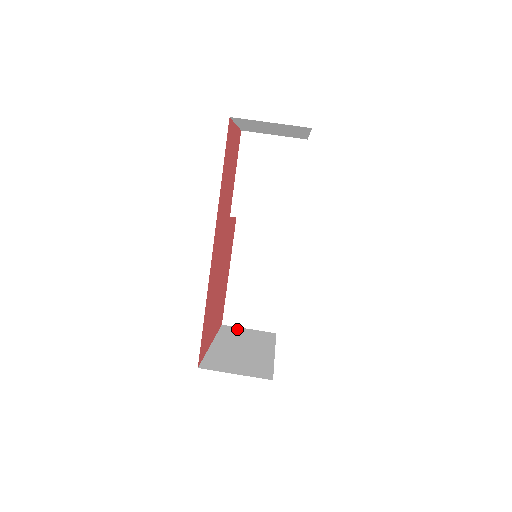
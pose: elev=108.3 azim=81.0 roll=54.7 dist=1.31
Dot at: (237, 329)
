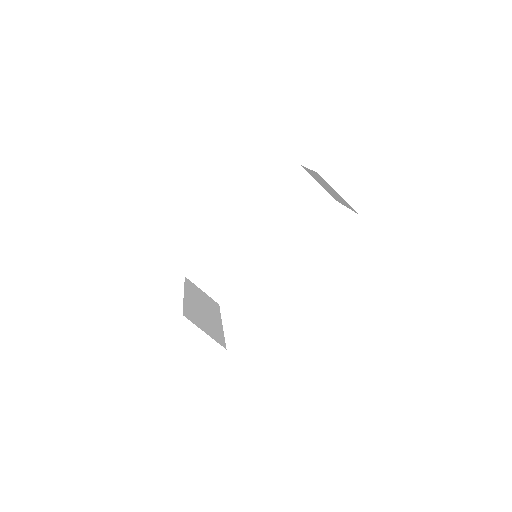
Dot at: (195, 287)
